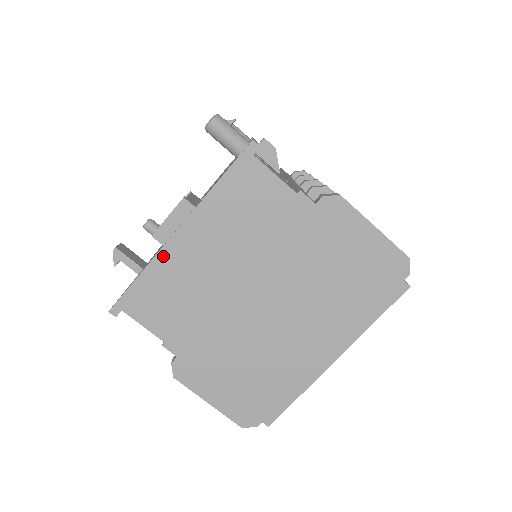
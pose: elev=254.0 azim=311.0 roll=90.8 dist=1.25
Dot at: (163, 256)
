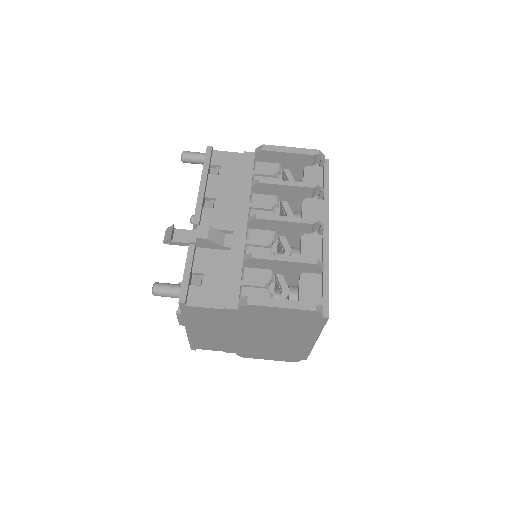
Dot at: (191, 336)
